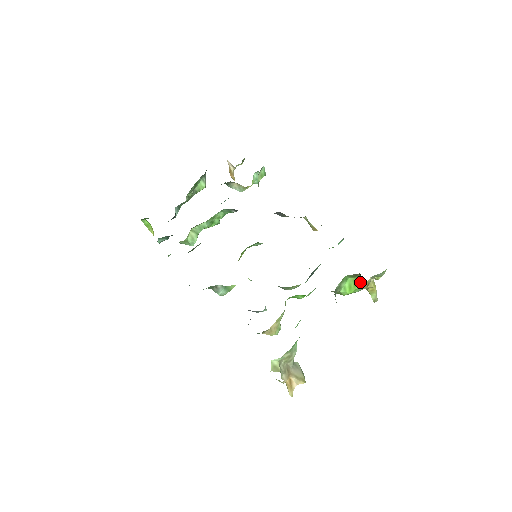
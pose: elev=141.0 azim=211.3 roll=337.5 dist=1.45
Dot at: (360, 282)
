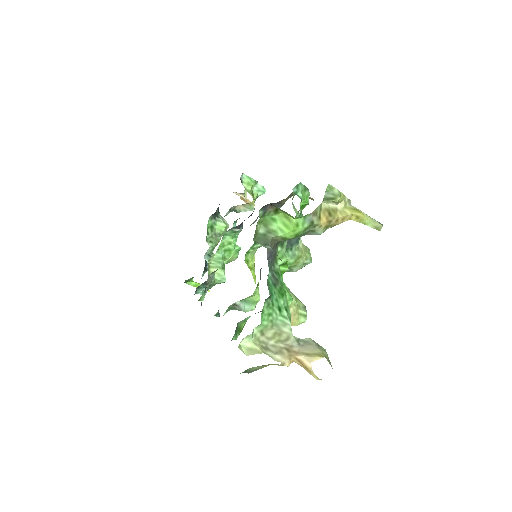
Dot at: (286, 213)
